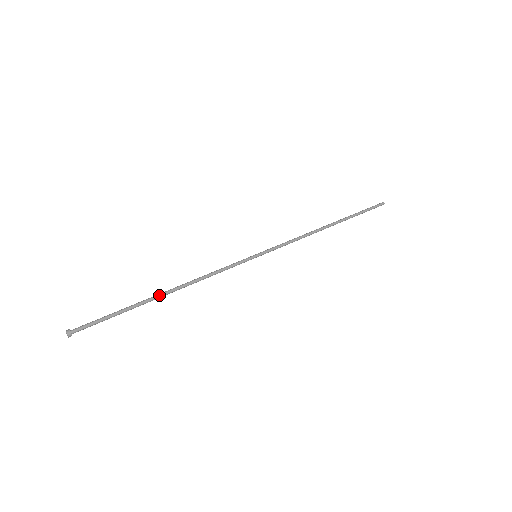
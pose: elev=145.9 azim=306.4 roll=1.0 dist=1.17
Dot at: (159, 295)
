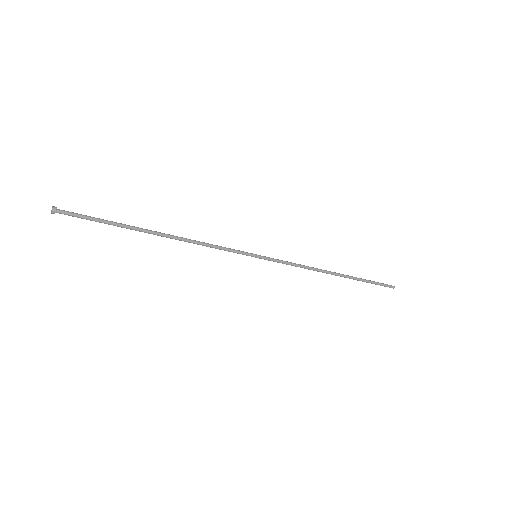
Dot at: (151, 230)
